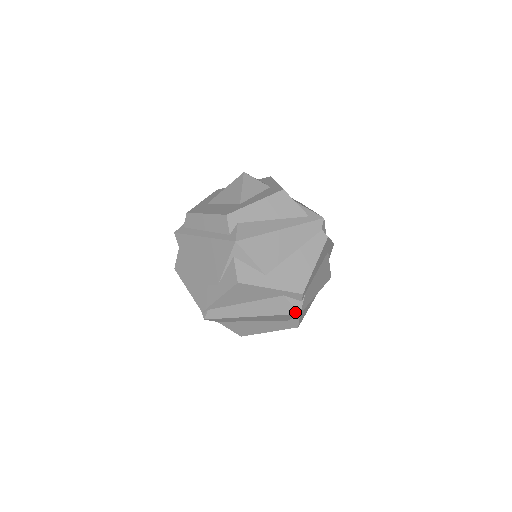
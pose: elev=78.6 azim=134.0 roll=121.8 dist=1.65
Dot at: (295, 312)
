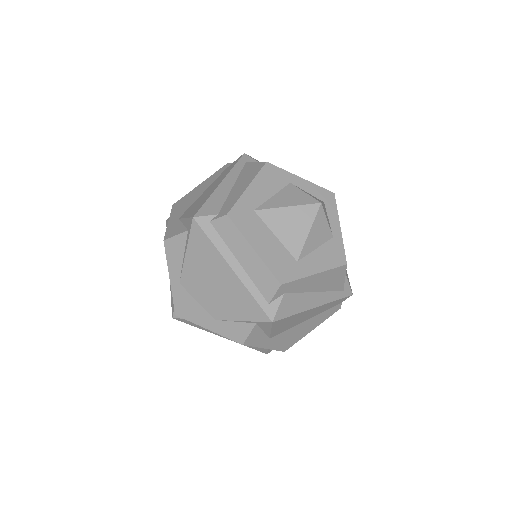
Dot at: (264, 352)
